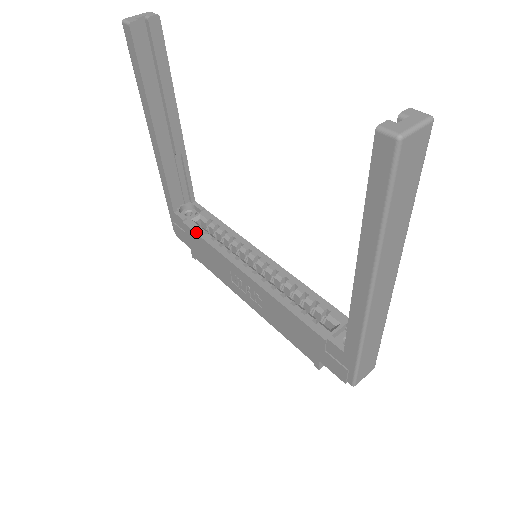
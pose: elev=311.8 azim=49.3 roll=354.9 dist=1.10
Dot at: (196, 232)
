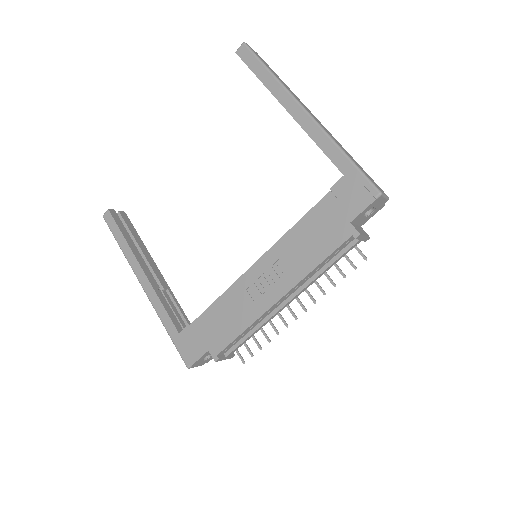
Dot at: (204, 311)
